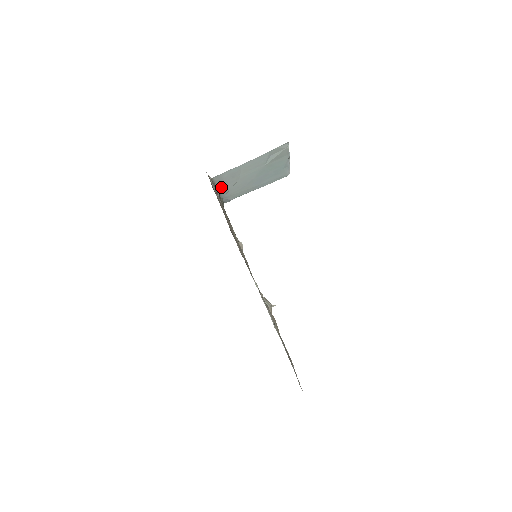
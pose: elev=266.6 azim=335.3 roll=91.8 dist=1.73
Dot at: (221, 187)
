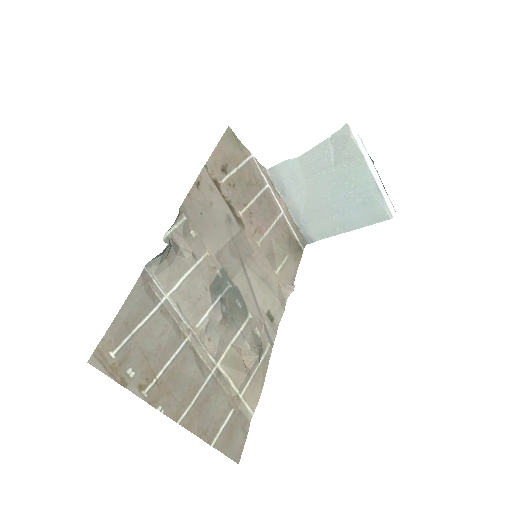
Dot at: (287, 198)
